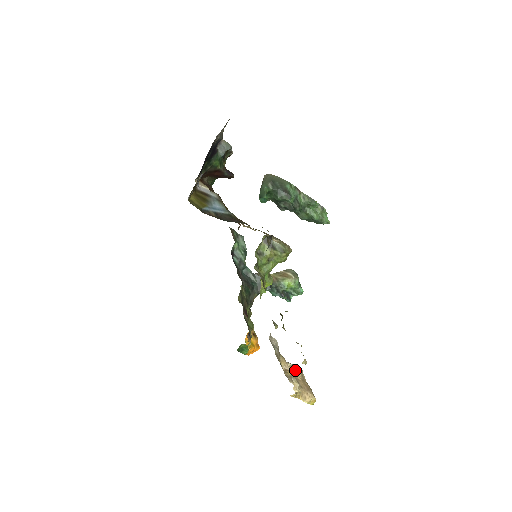
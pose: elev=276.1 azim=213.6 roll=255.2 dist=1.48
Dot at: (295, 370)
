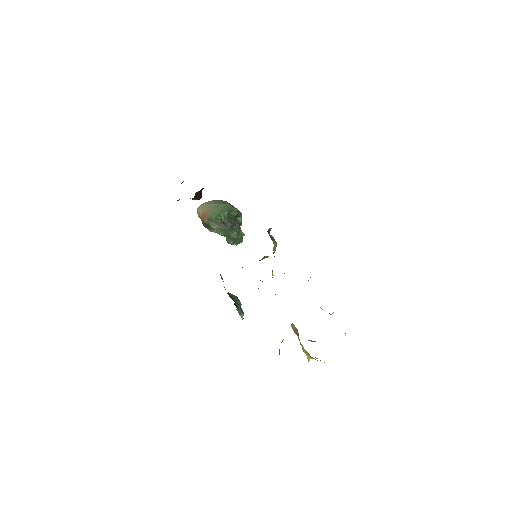
Dot at: occluded
